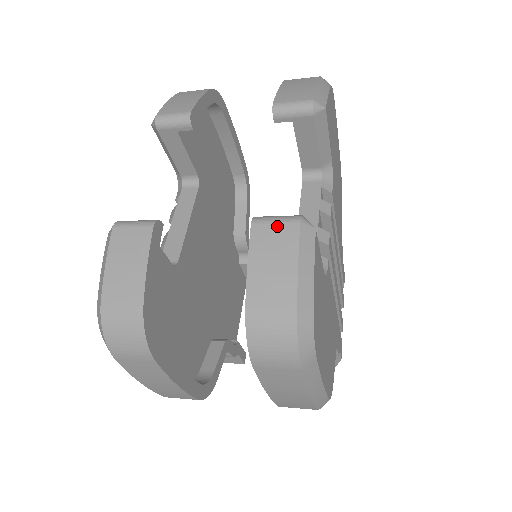
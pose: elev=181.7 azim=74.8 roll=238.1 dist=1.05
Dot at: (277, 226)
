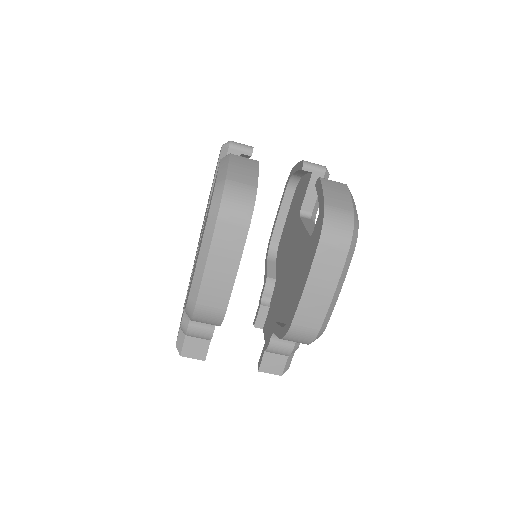
Dot at: (335, 182)
